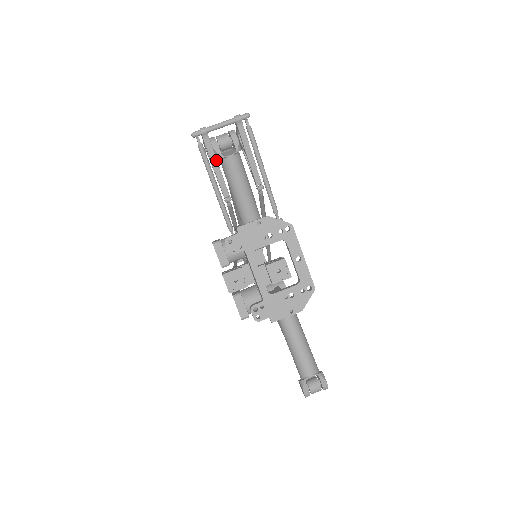
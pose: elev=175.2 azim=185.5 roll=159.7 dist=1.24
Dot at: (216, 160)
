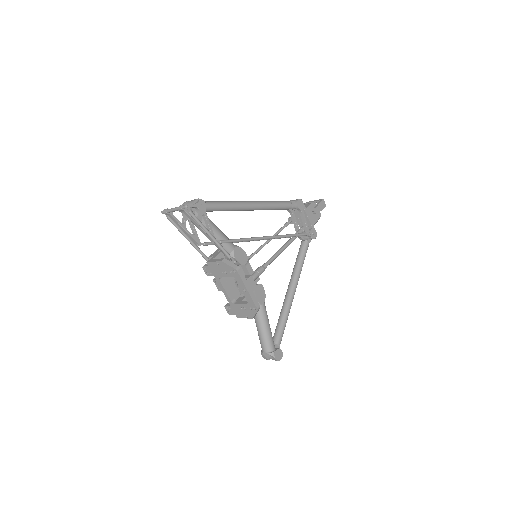
Dot at: (181, 226)
